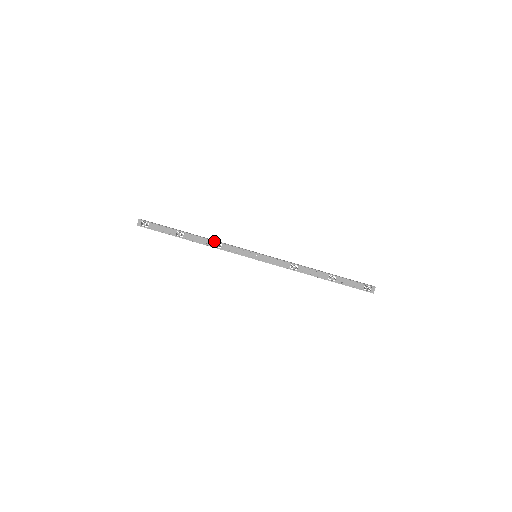
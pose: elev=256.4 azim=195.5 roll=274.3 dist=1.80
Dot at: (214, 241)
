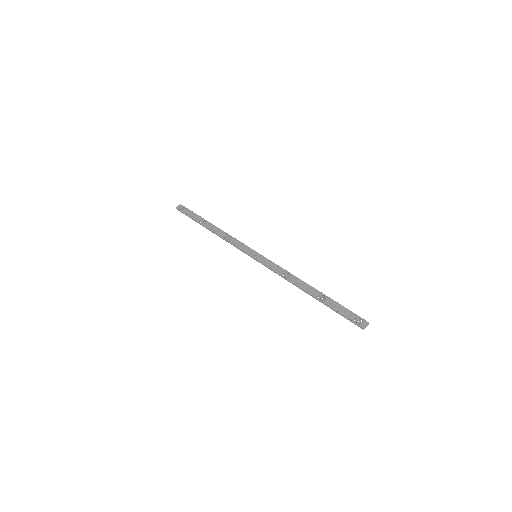
Dot at: (227, 234)
